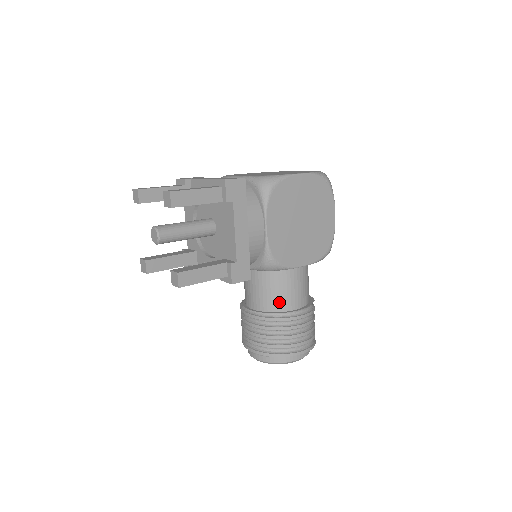
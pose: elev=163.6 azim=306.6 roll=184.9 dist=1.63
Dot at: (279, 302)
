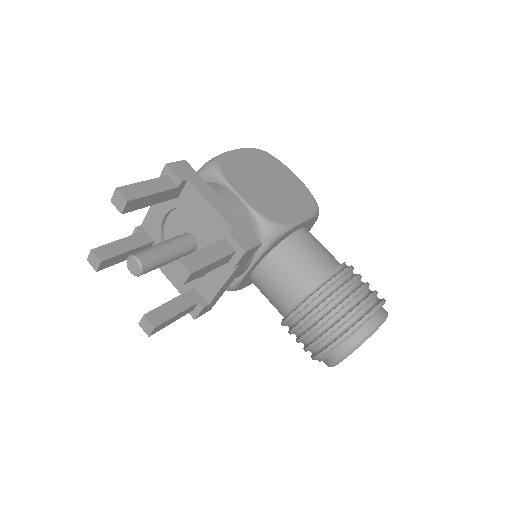
Dot at: (312, 272)
